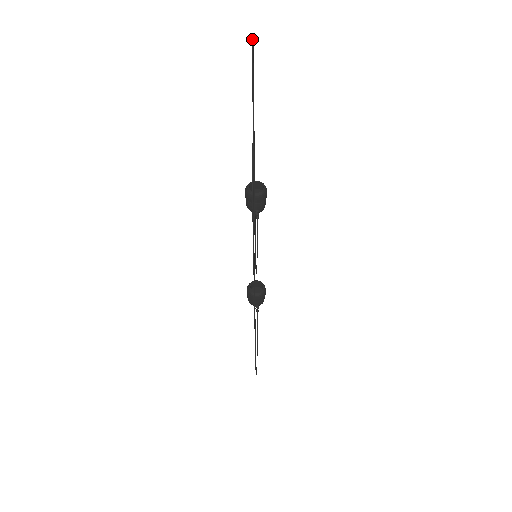
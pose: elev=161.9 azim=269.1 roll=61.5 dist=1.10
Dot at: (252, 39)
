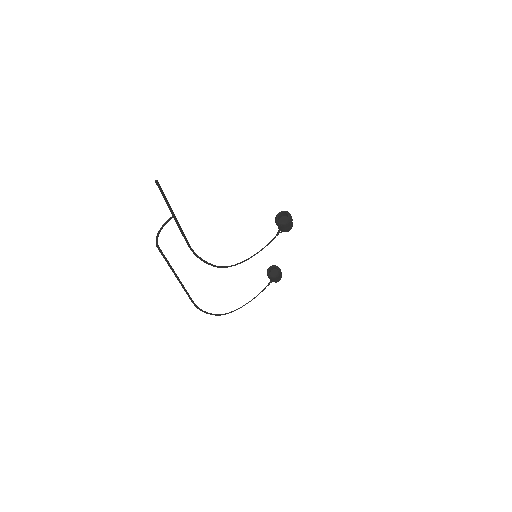
Dot at: (155, 182)
